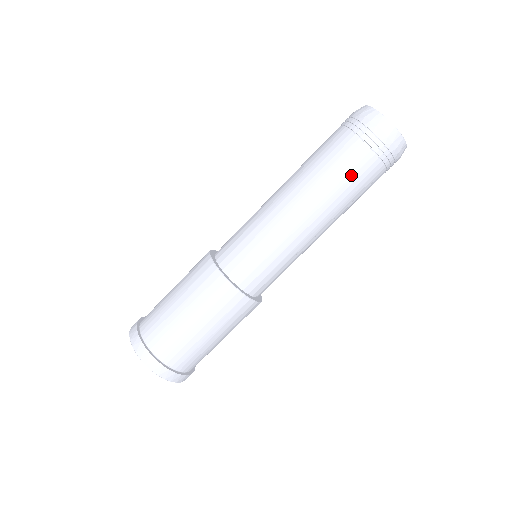
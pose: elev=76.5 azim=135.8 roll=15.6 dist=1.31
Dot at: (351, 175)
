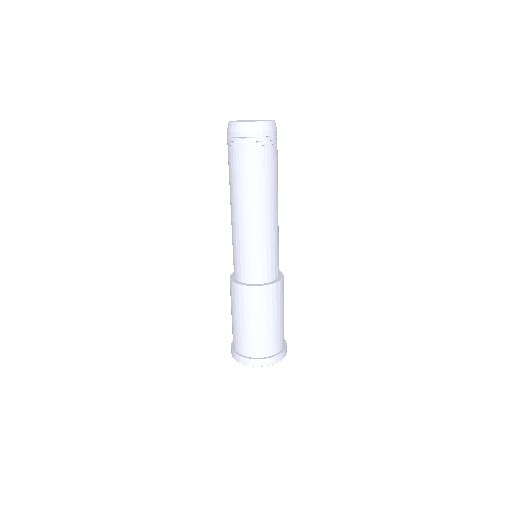
Dot at: (270, 169)
